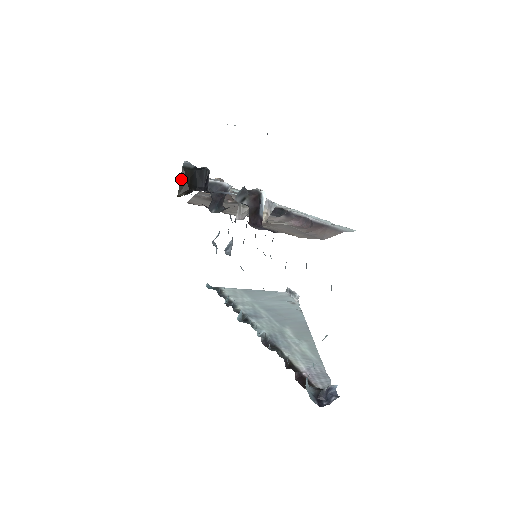
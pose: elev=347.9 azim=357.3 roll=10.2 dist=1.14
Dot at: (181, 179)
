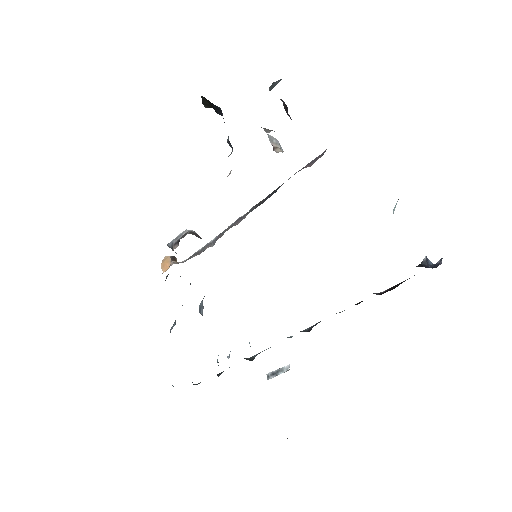
Dot at: (203, 102)
